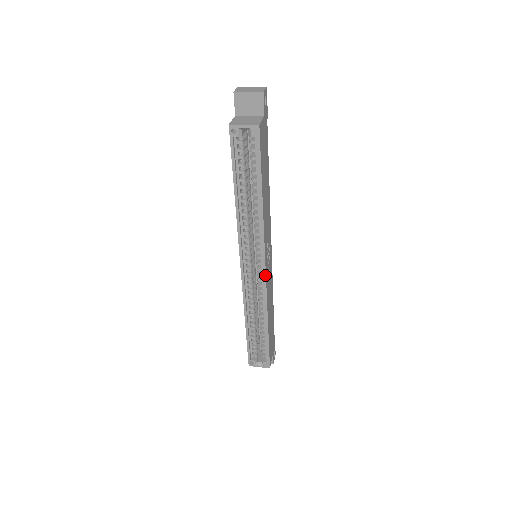
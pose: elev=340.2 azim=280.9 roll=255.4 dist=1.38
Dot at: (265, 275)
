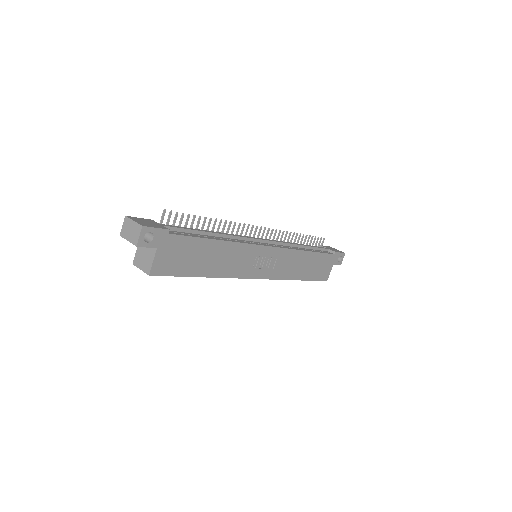
Dot at: occluded
